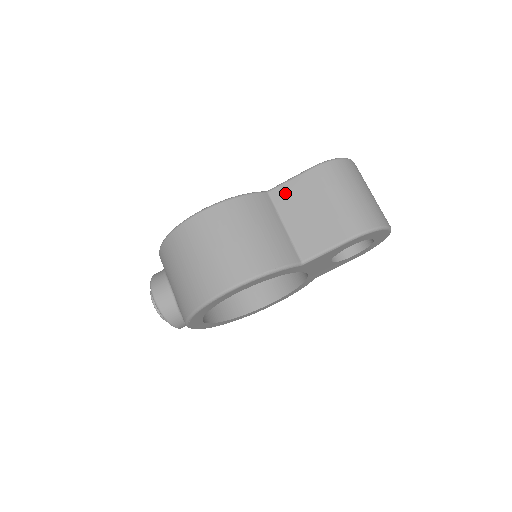
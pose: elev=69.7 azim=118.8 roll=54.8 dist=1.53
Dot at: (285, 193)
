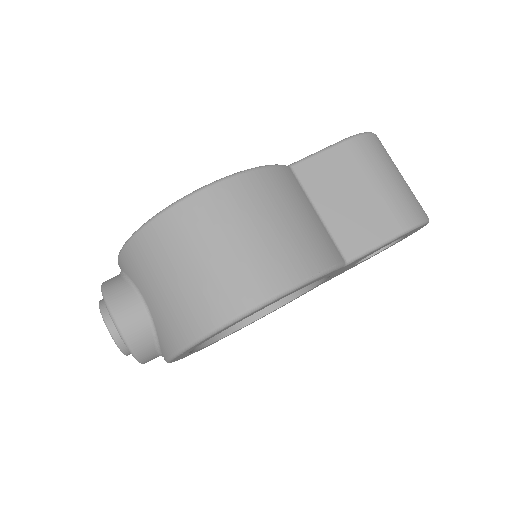
Dot at: (314, 170)
